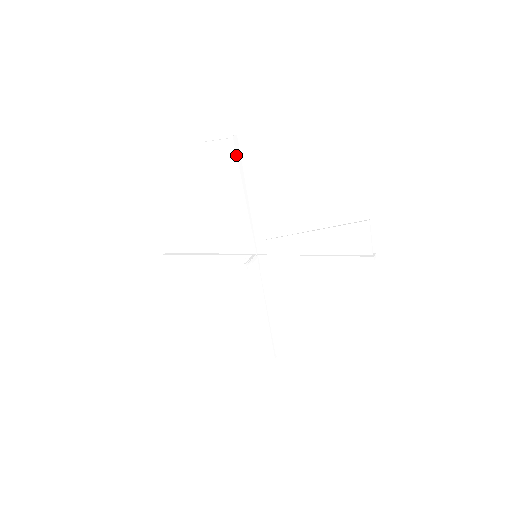
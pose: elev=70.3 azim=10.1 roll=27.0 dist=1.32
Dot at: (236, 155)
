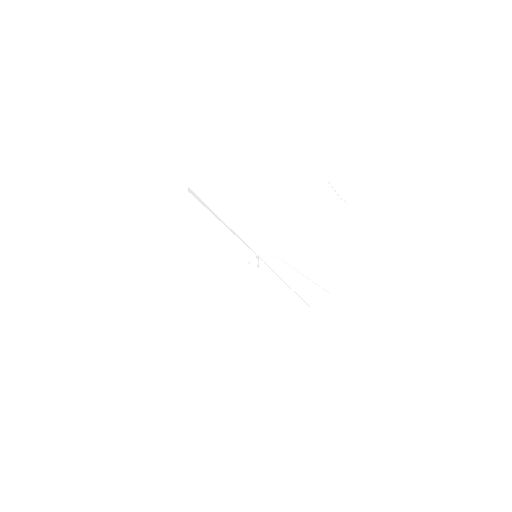
Dot at: (199, 202)
